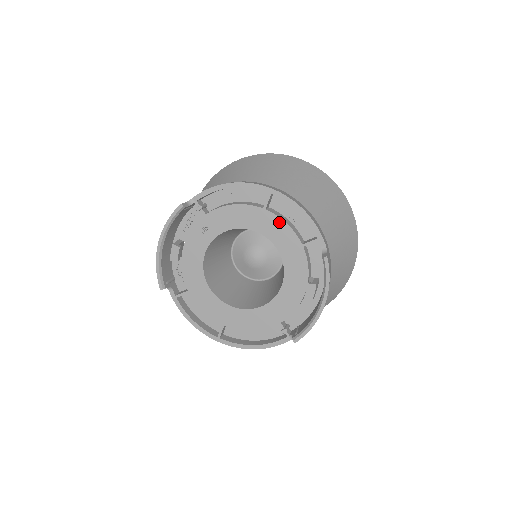
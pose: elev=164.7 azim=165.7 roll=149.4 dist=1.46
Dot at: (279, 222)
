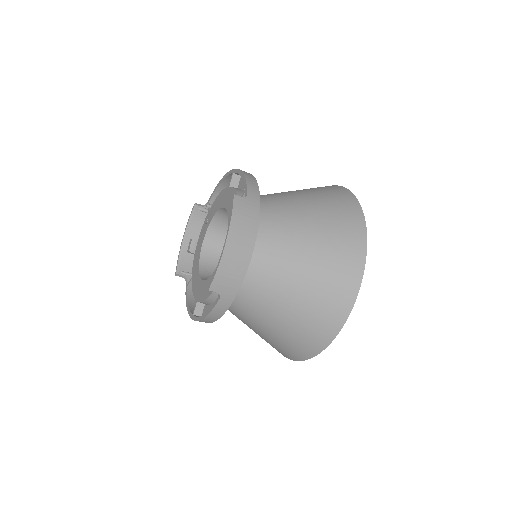
Dot at: (232, 192)
